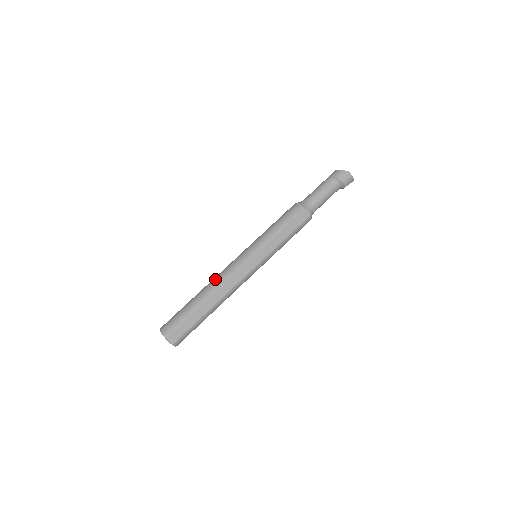
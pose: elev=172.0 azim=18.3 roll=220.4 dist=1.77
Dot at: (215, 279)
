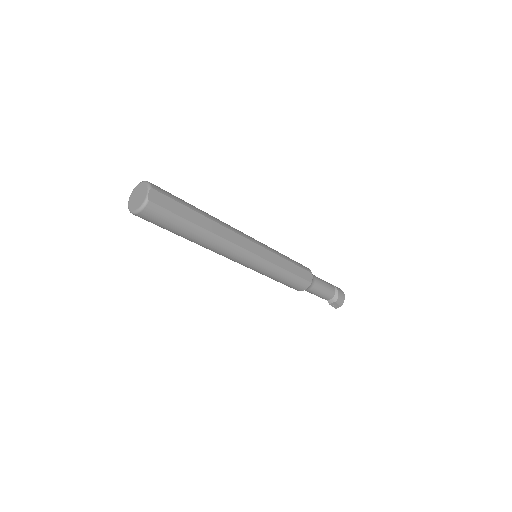
Dot at: occluded
